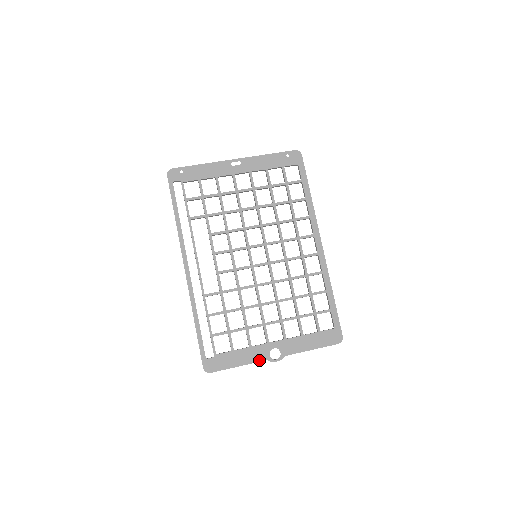
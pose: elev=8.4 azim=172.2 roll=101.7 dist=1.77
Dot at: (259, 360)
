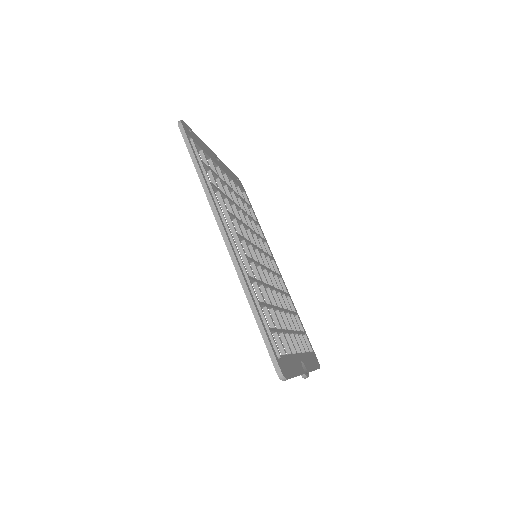
Dot at: (301, 372)
